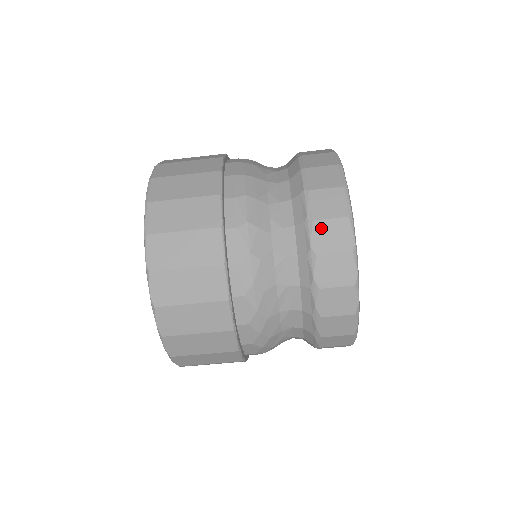
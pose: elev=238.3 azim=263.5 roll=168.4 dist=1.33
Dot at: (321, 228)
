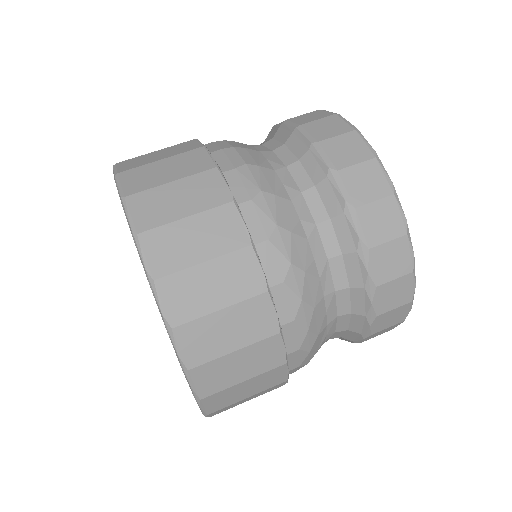
Dot at: (350, 177)
